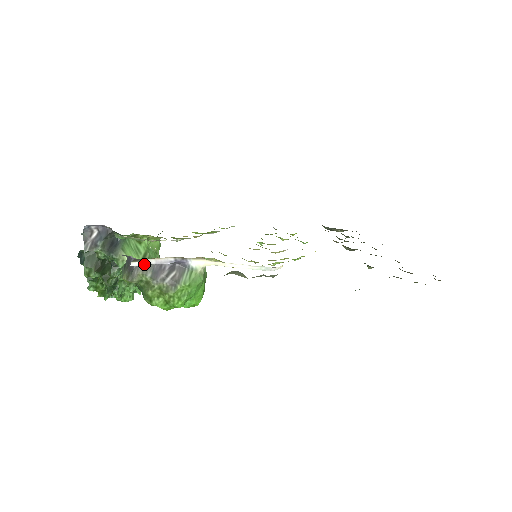
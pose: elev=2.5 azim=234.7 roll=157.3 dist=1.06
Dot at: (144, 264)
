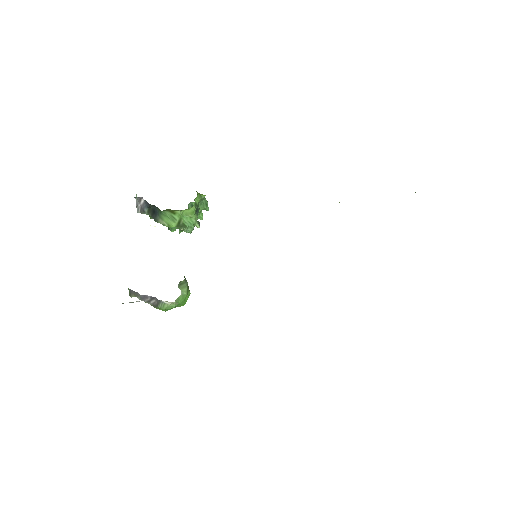
Dot at: occluded
